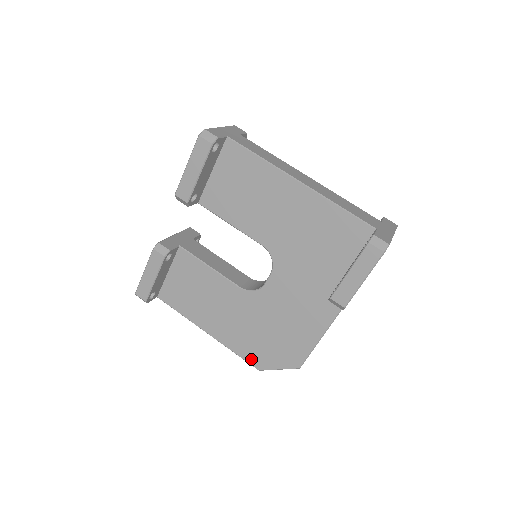
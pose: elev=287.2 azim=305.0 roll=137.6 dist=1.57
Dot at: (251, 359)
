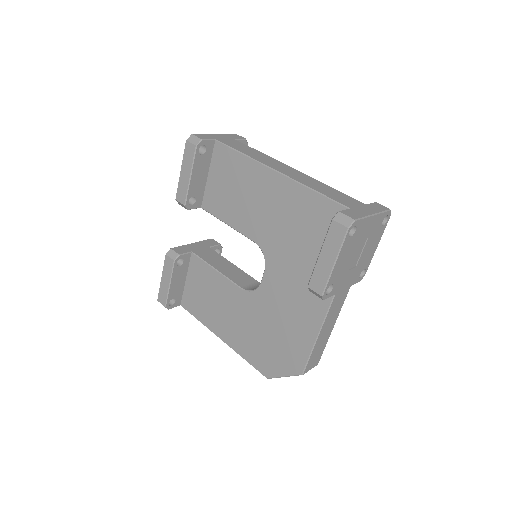
Dot at: (259, 366)
